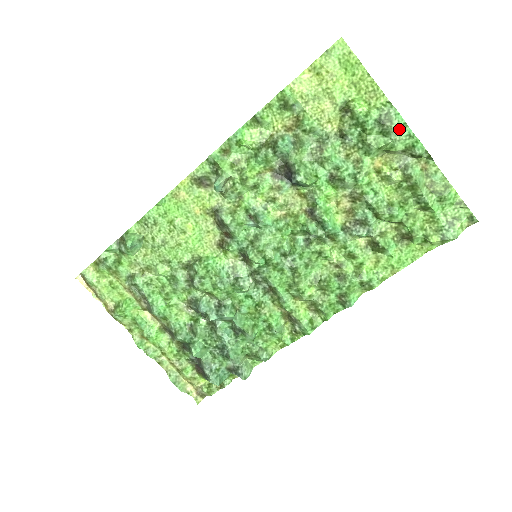
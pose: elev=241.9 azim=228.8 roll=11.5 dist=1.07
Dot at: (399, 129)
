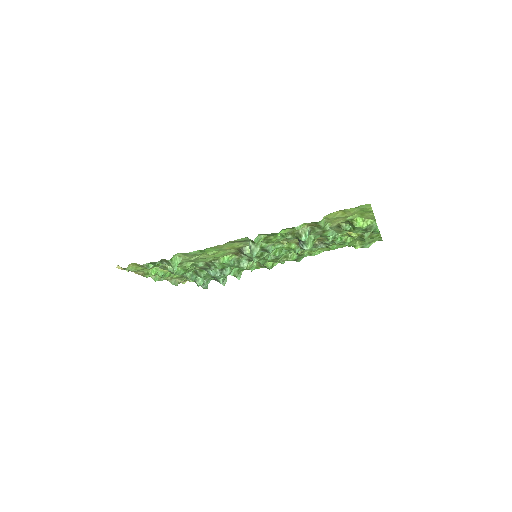
Dot at: occluded
